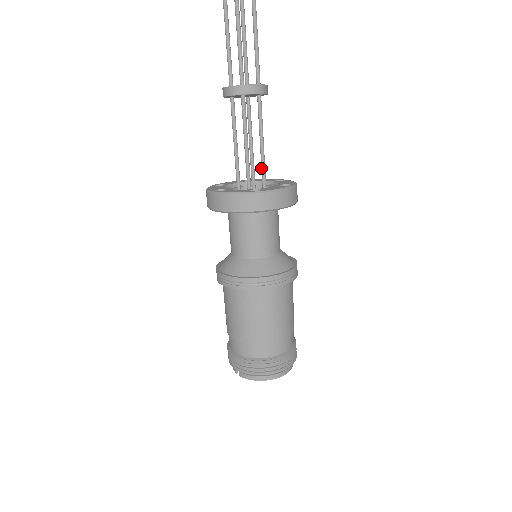
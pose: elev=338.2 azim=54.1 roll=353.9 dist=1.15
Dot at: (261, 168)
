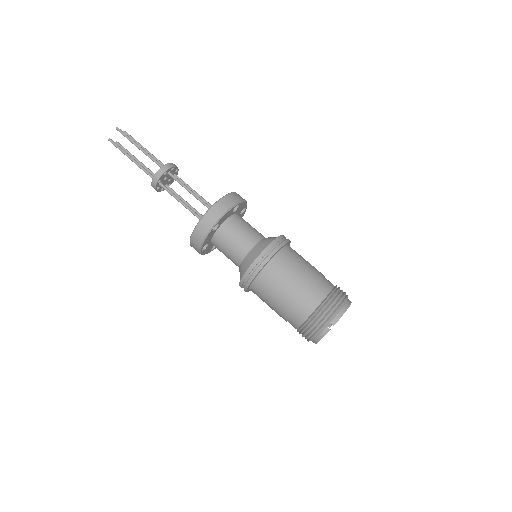
Dot at: occluded
